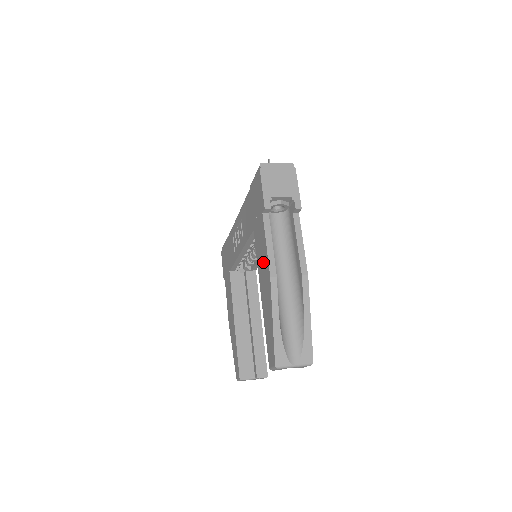
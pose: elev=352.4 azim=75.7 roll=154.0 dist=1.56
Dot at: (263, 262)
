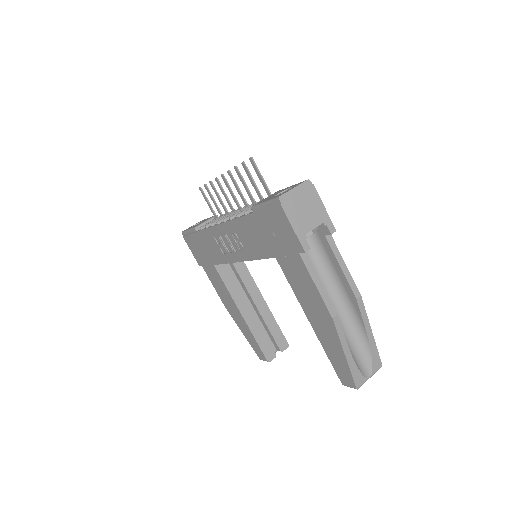
Dot at: (311, 298)
